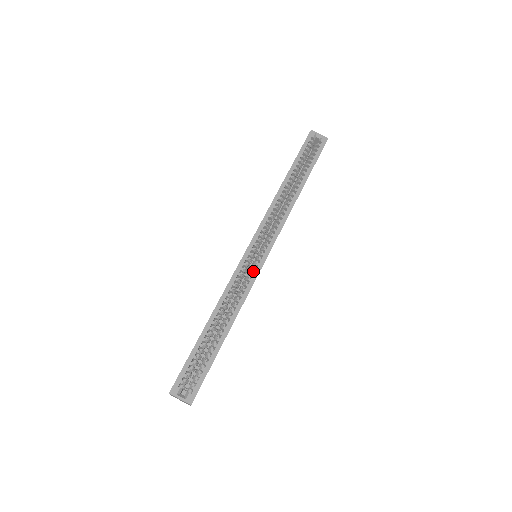
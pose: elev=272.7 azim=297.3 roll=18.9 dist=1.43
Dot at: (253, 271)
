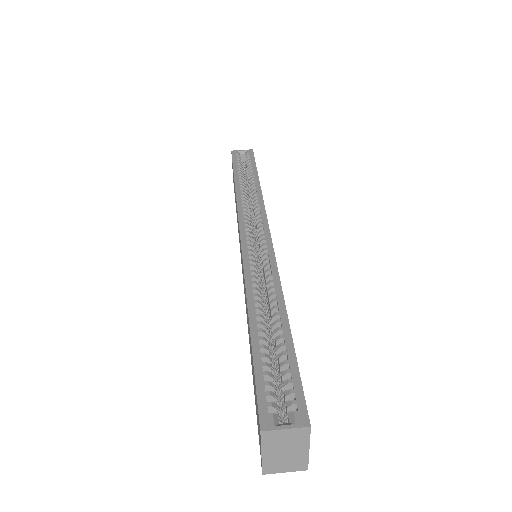
Dot at: occluded
